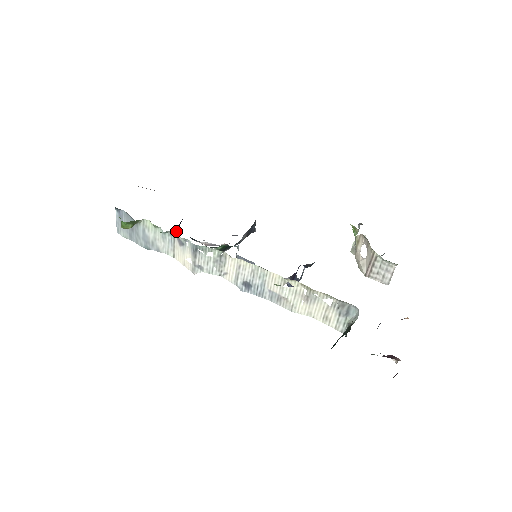
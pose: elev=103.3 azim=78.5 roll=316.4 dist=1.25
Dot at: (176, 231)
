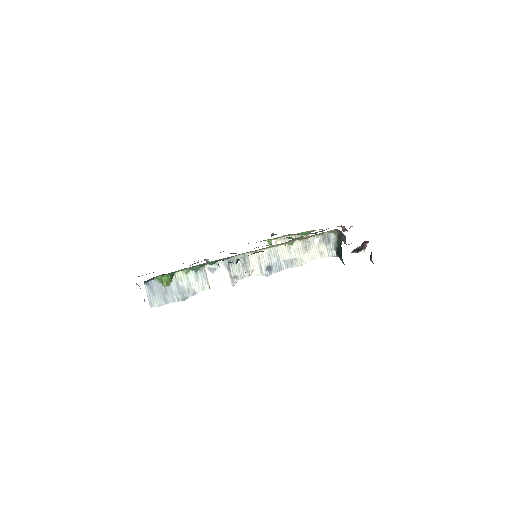
Dot at: occluded
